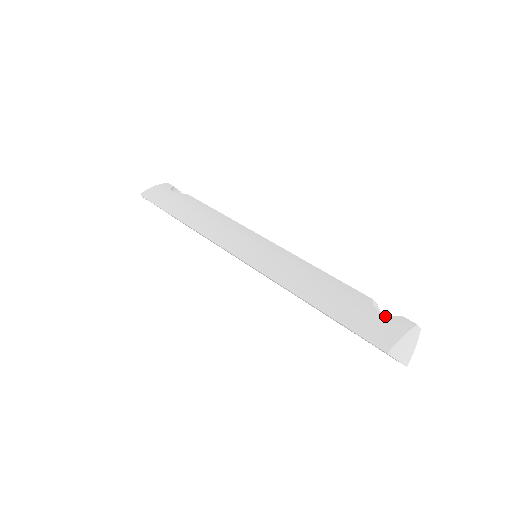
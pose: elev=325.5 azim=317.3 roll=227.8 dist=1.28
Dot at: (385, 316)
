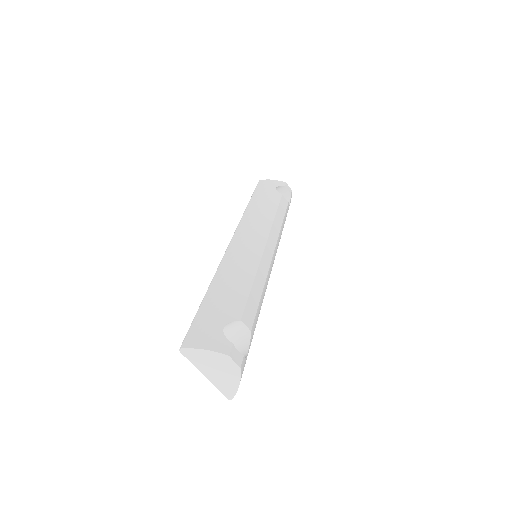
Dot at: (220, 332)
